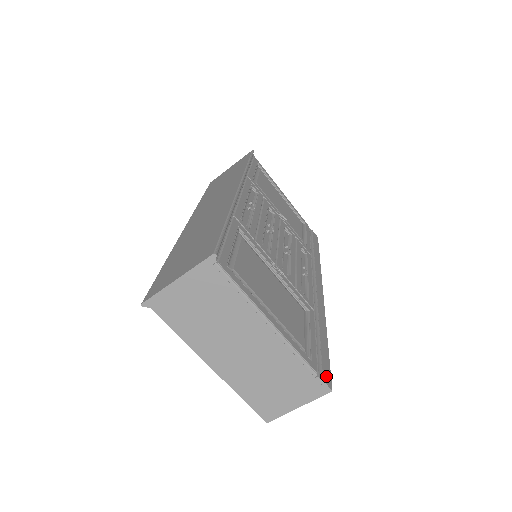
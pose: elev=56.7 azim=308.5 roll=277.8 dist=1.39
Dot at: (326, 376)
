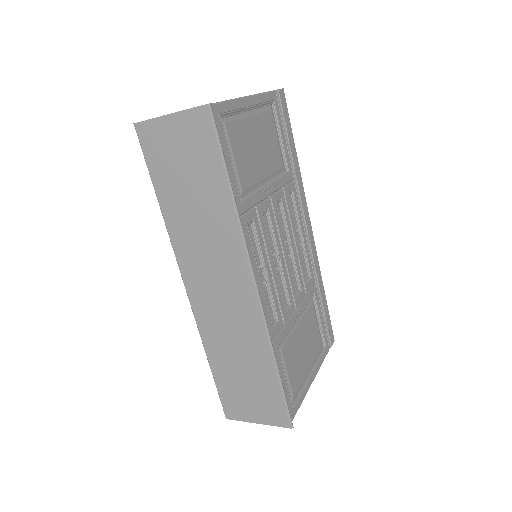
Dot at: (331, 337)
